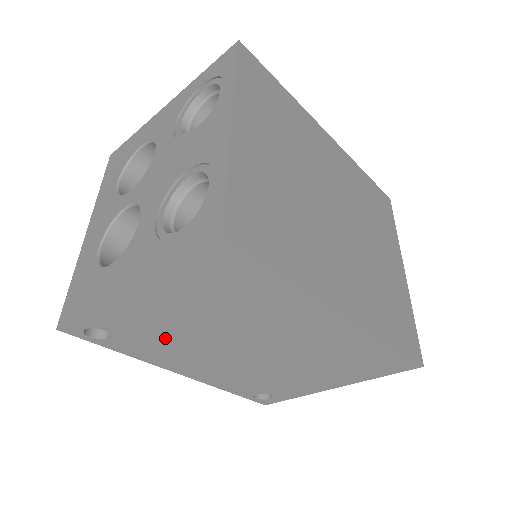
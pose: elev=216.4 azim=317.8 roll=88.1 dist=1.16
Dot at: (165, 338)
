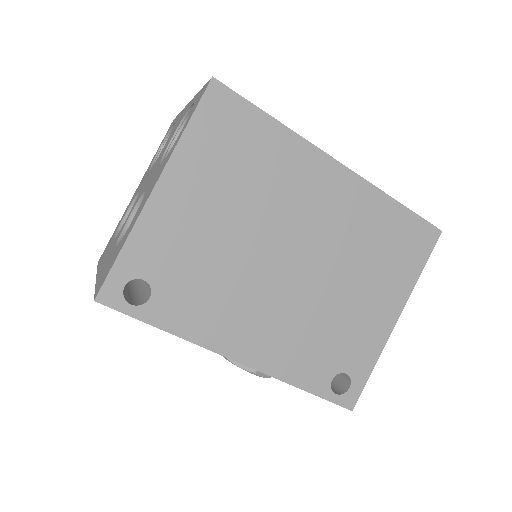
Dot at: (206, 273)
